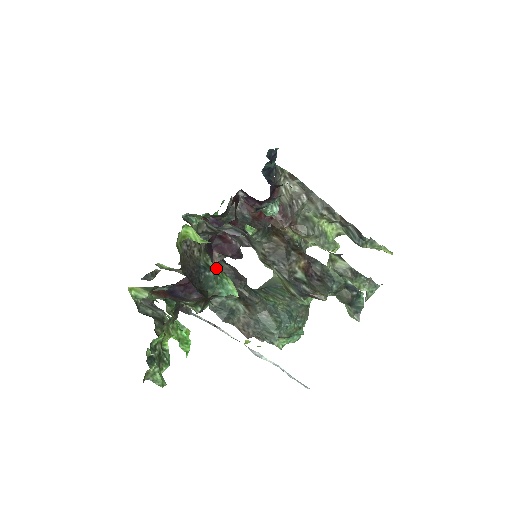
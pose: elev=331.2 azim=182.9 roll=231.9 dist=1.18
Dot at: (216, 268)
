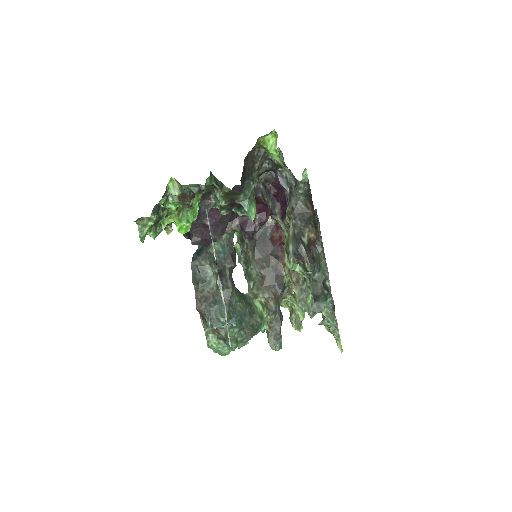
Dot at: (226, 235)
